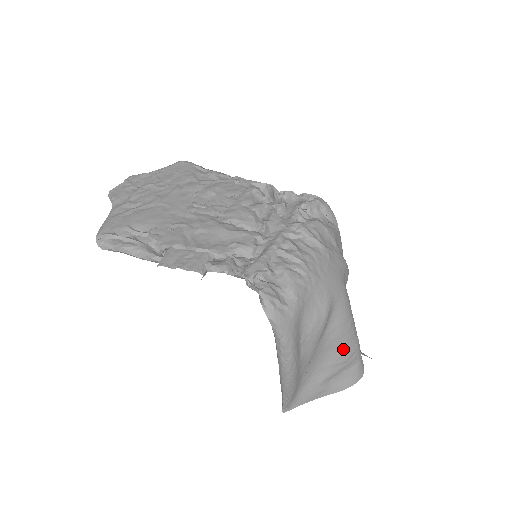
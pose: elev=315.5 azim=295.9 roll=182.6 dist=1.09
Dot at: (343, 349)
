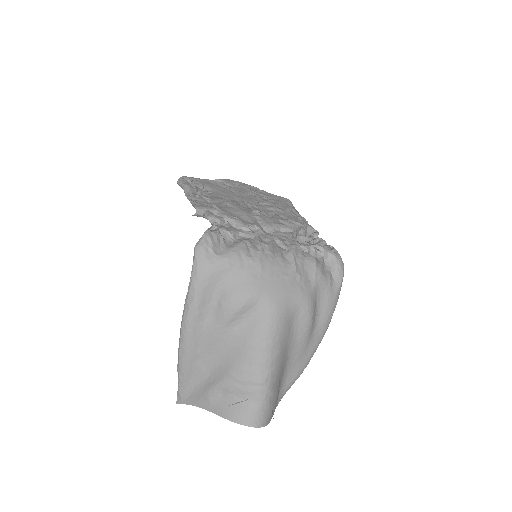
Dot at: (246, 365)
